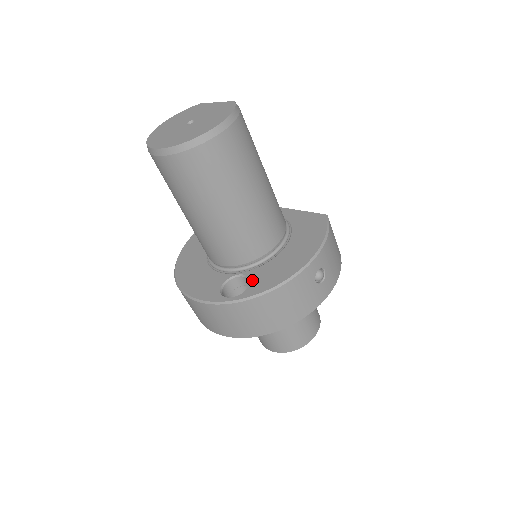
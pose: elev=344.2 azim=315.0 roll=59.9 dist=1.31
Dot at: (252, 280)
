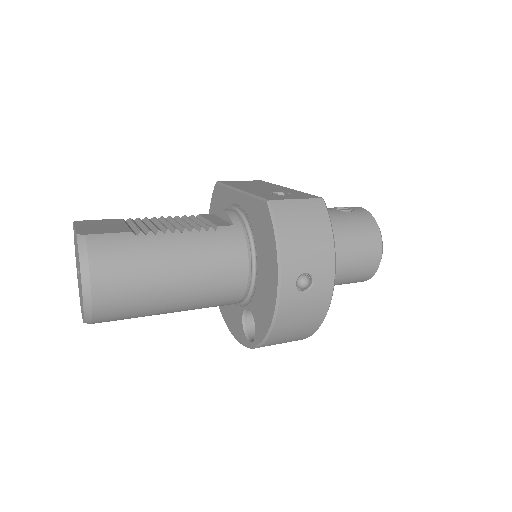
Dot at: (254, 319)
